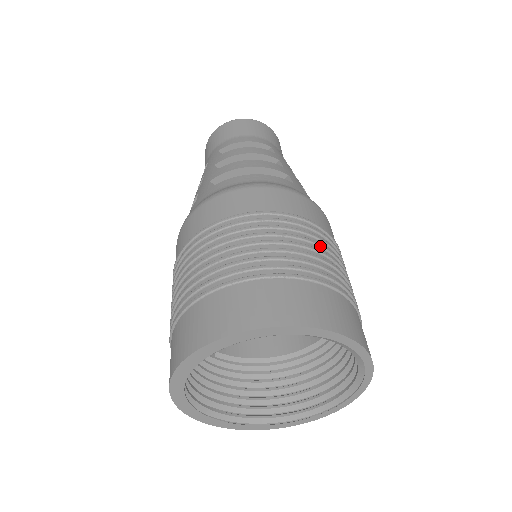
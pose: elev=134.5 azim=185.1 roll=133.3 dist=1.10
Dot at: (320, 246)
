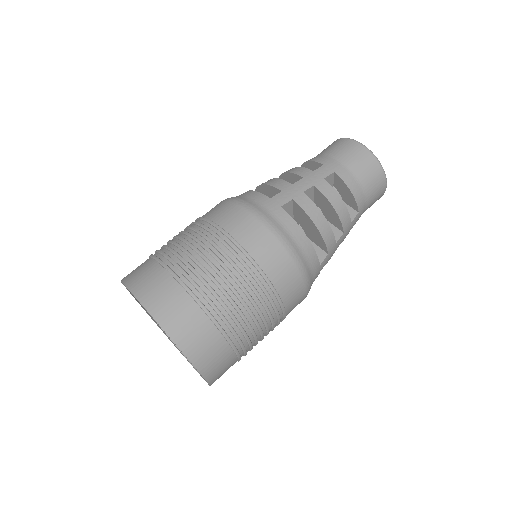
Dot at: (266, 326)
